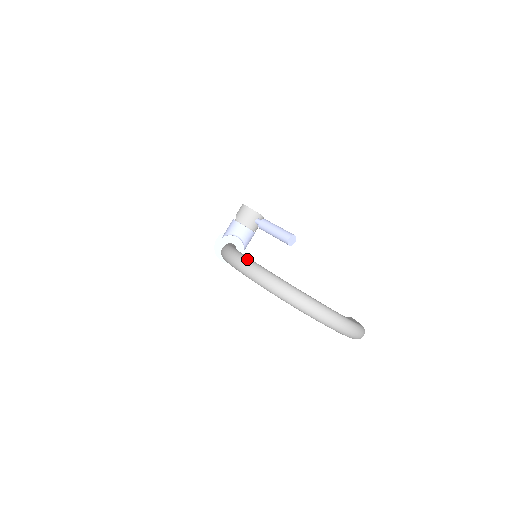
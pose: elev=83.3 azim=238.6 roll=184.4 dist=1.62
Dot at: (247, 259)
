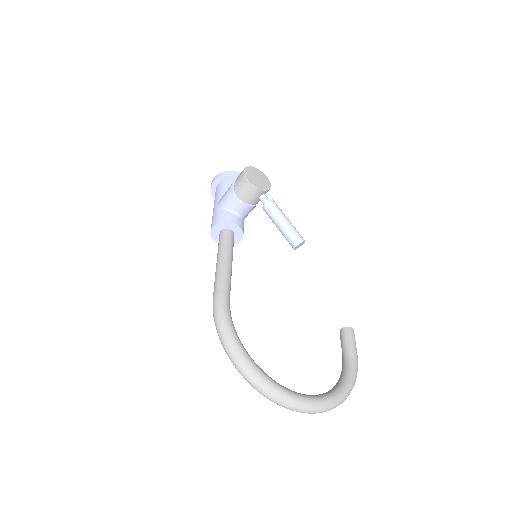
Dot at: (239, 355)
